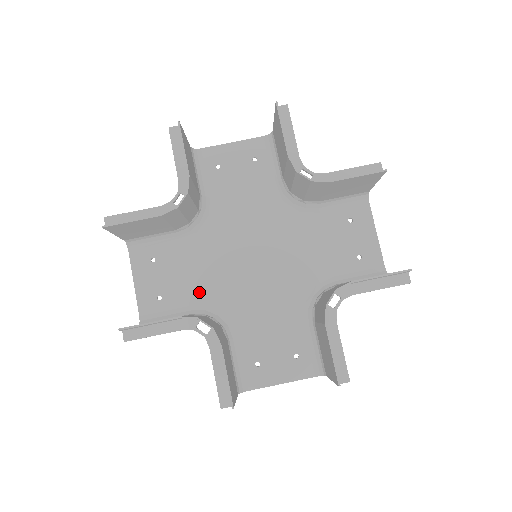
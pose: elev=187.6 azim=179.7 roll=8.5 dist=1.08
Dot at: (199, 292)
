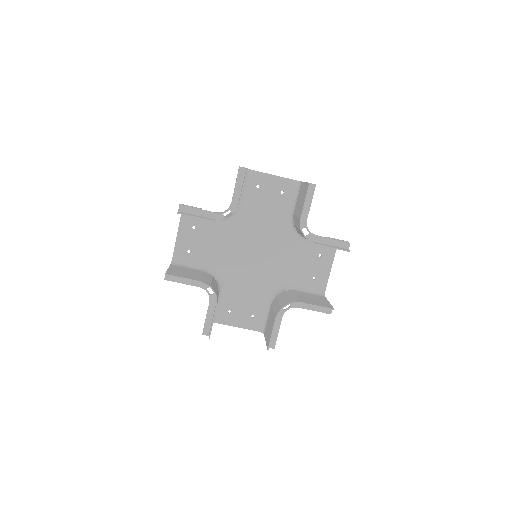
Dot at: (213, 258)
